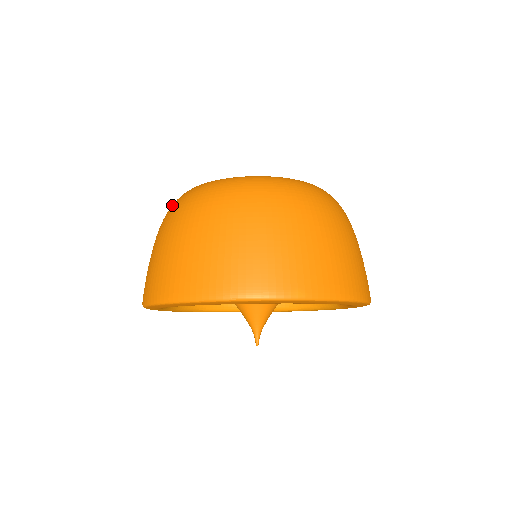
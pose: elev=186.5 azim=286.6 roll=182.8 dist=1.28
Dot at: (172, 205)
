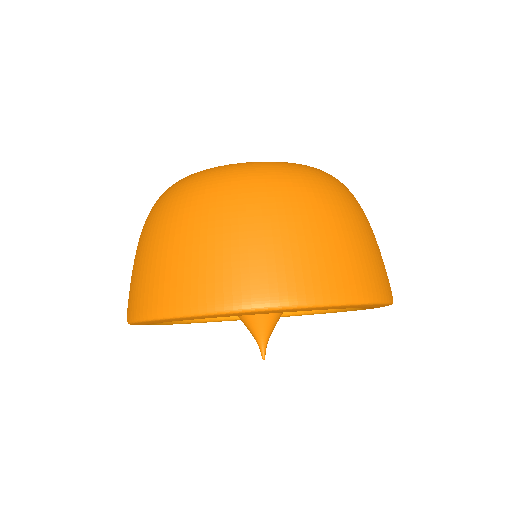
Dot at: occluded
